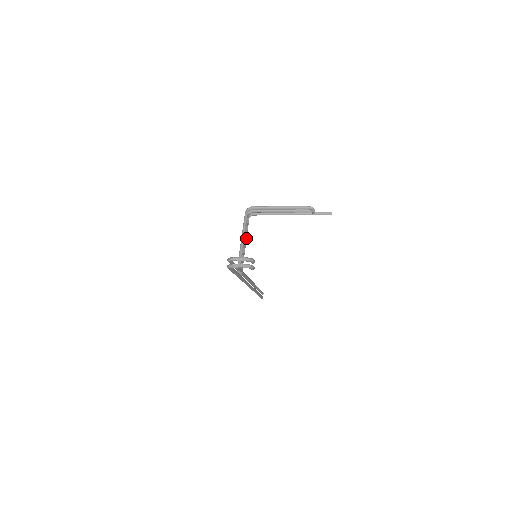
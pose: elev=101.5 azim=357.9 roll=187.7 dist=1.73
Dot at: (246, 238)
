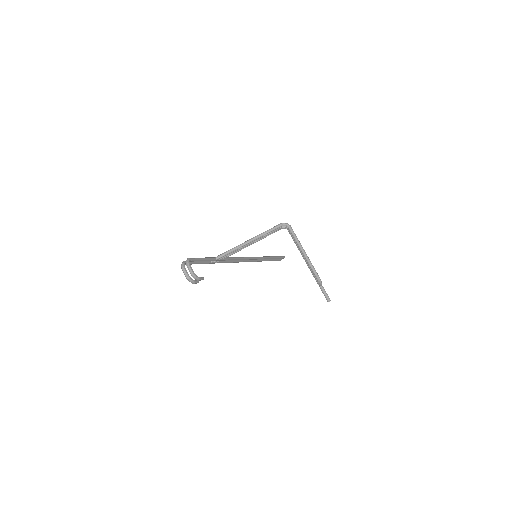
Dot at: (257, 241)
